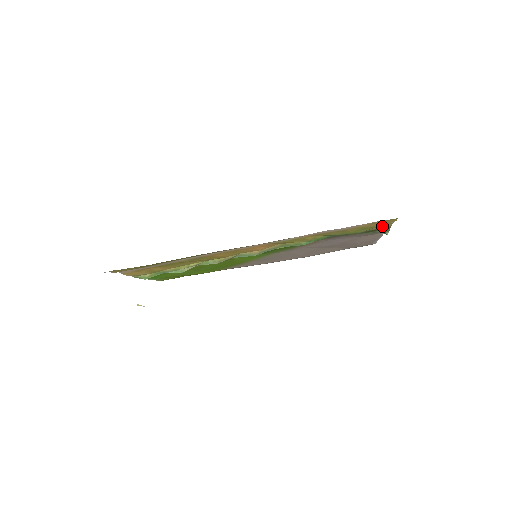
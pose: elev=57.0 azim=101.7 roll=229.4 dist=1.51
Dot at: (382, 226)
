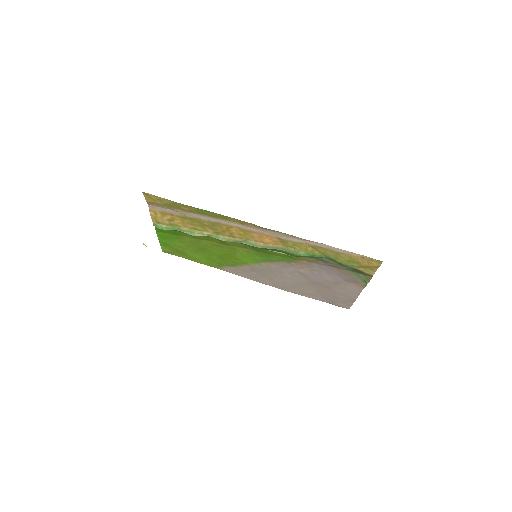
Dot at: (367, 270)
